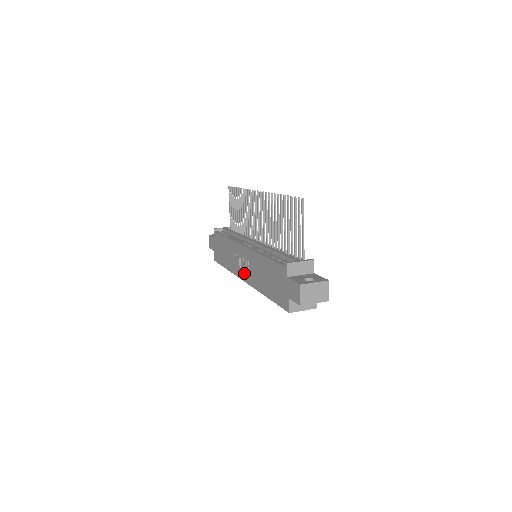
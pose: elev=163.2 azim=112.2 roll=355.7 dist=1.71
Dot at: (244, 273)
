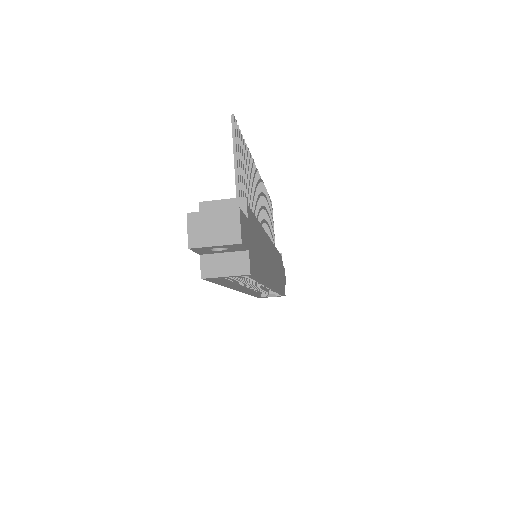
Dot at: occluded
